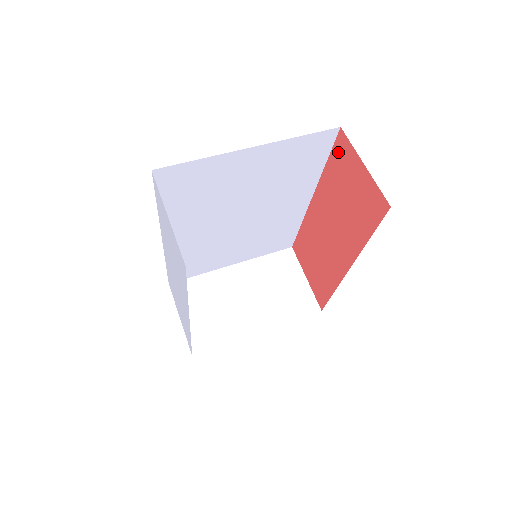
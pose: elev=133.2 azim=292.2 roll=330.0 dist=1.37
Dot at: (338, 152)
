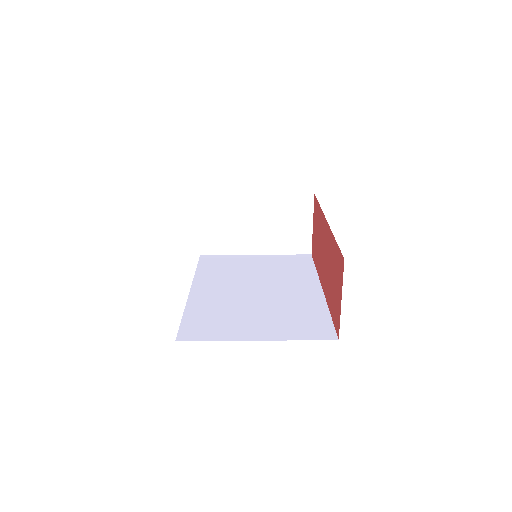
Dot at: (339, 259)
